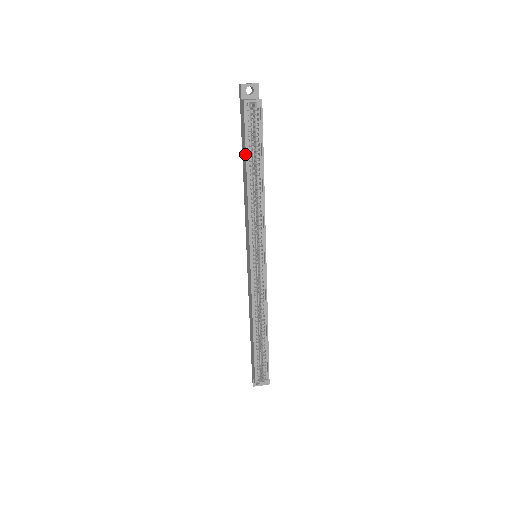
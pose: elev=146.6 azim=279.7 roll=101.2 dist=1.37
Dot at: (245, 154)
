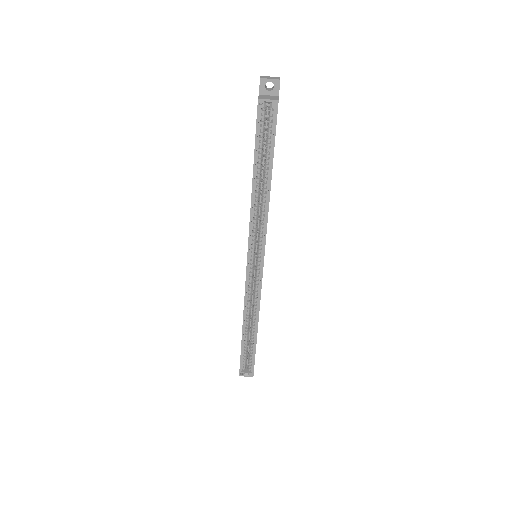
Dot at: (254, 155)
